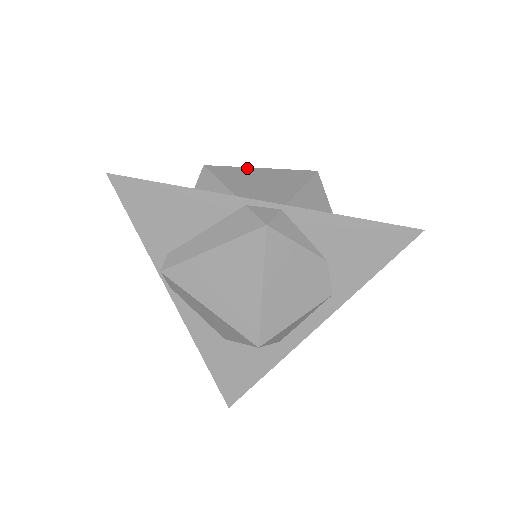
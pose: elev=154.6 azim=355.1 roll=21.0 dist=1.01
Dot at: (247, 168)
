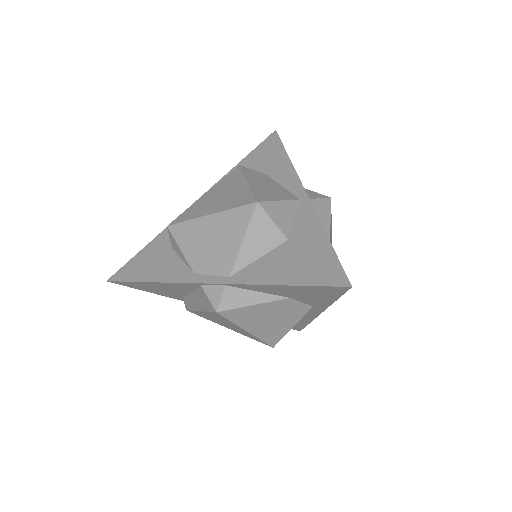
Dot at: (198, 220)
